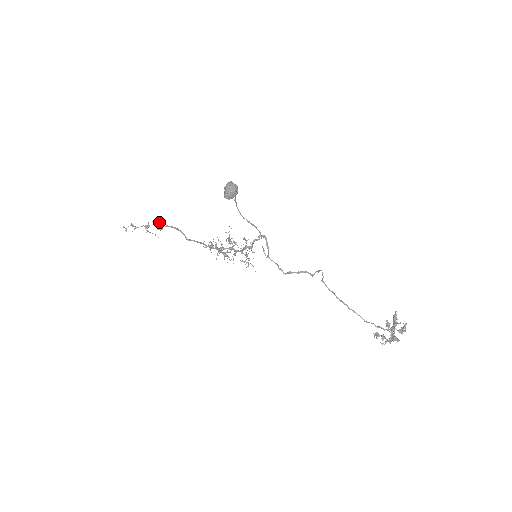
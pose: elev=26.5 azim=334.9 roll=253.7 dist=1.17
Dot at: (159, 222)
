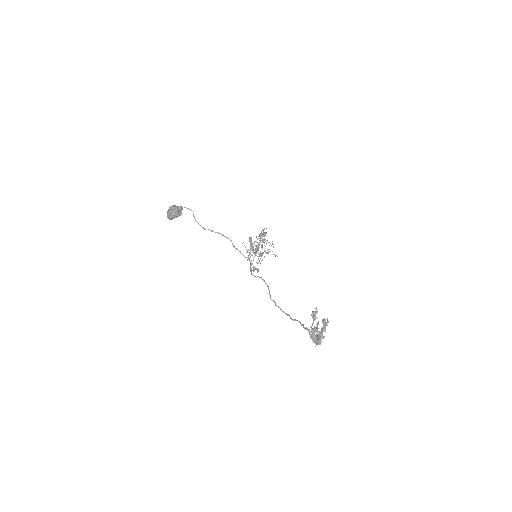
Dot at: occluded
